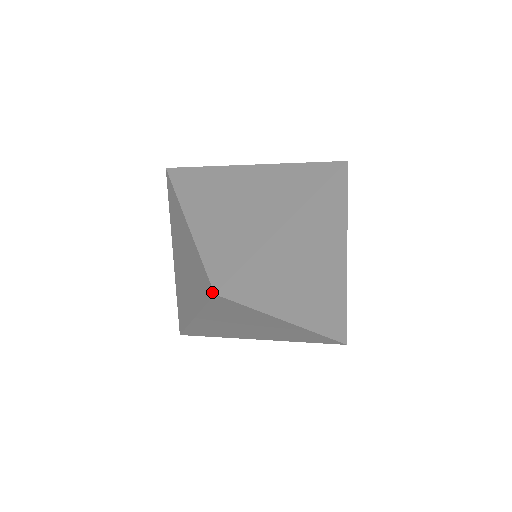
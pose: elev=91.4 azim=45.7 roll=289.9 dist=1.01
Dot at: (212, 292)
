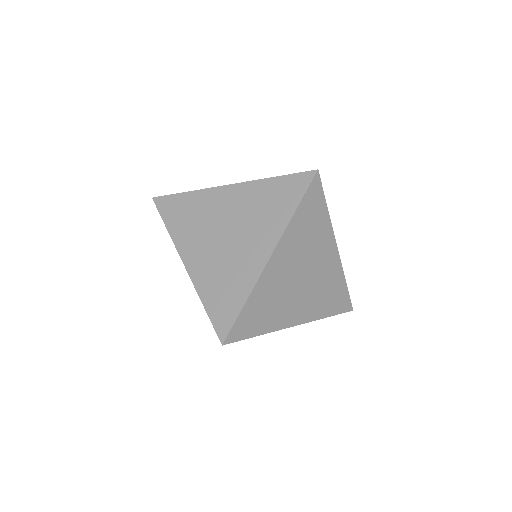
Dot at: (220, 341)
